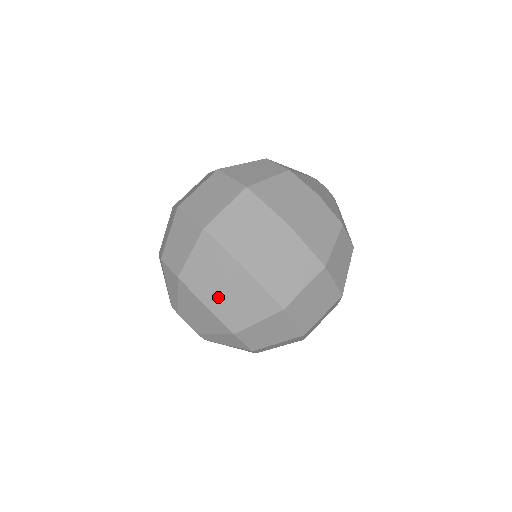
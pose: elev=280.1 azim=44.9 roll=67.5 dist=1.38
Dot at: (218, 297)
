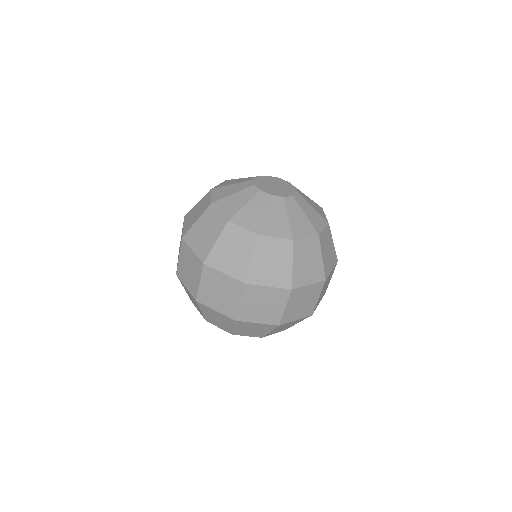
Dot at: (268, 334)
